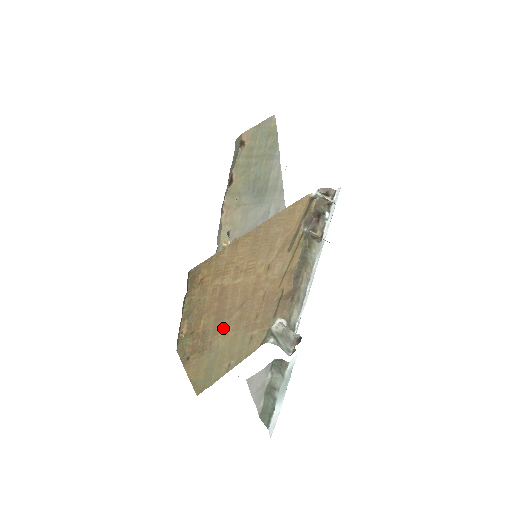
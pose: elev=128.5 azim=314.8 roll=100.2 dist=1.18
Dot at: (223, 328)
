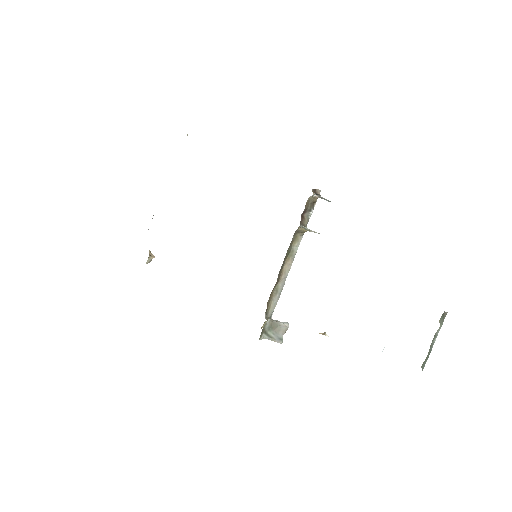
Dot at: occluded
